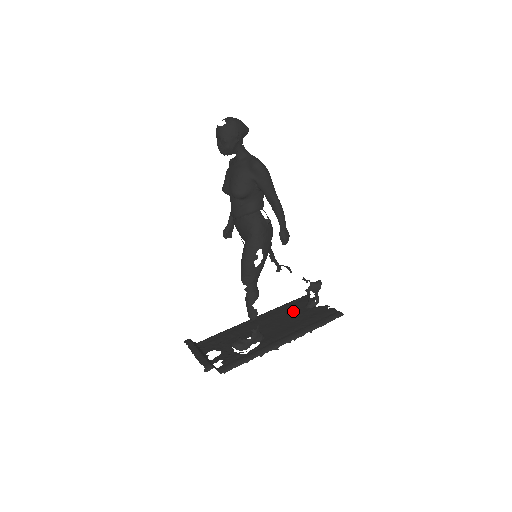
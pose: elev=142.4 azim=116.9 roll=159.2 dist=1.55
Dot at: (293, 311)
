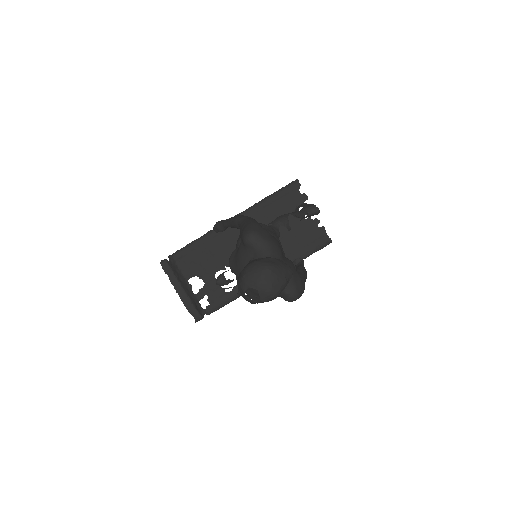
Dot at: occluded
